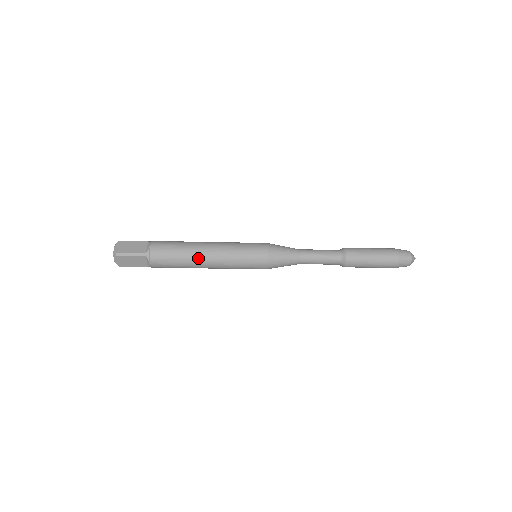
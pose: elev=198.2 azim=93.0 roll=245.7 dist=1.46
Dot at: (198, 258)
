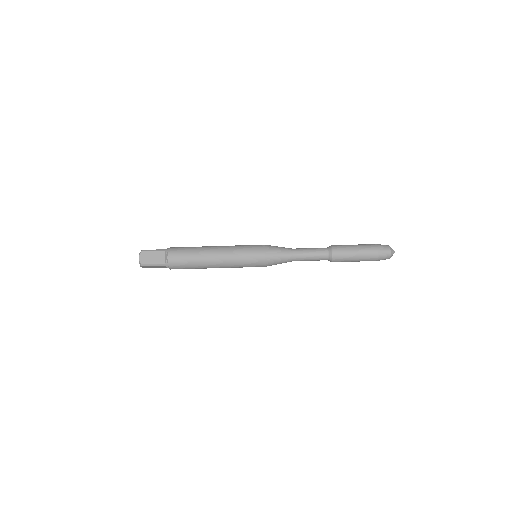
Dot at: (207, 250)
